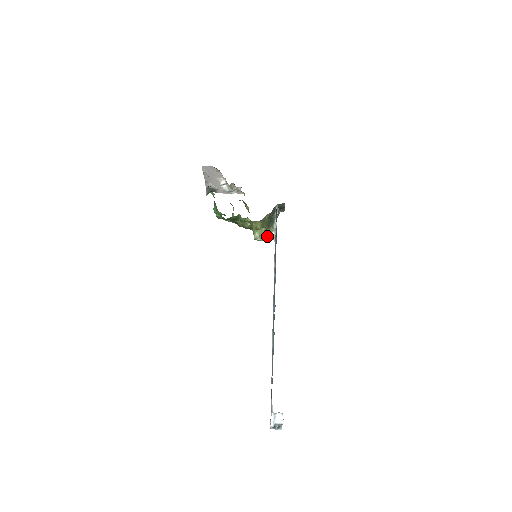
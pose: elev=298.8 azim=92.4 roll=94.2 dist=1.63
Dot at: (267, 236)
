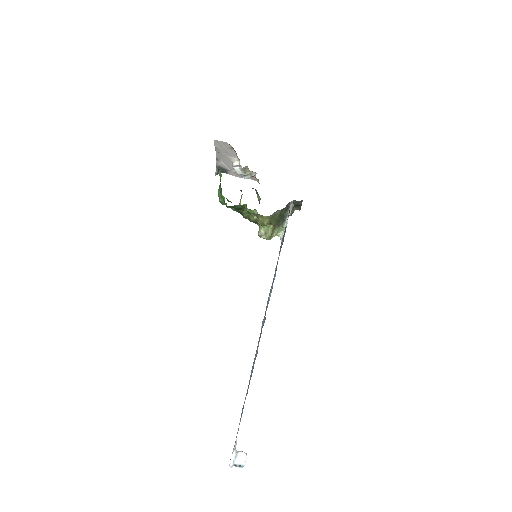
Dot at: (274, 235)
